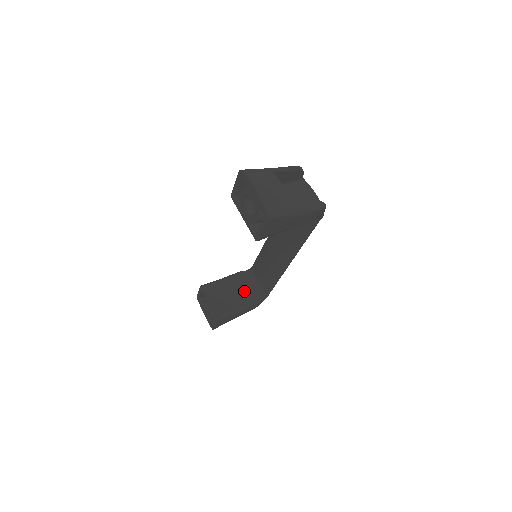
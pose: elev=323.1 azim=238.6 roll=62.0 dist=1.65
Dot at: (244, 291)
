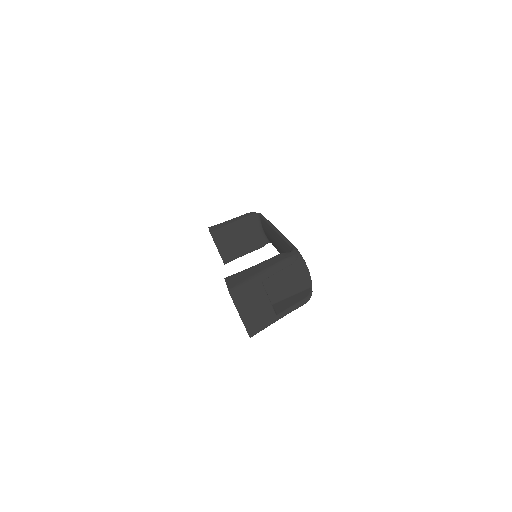
Dot at: (250, 237)
